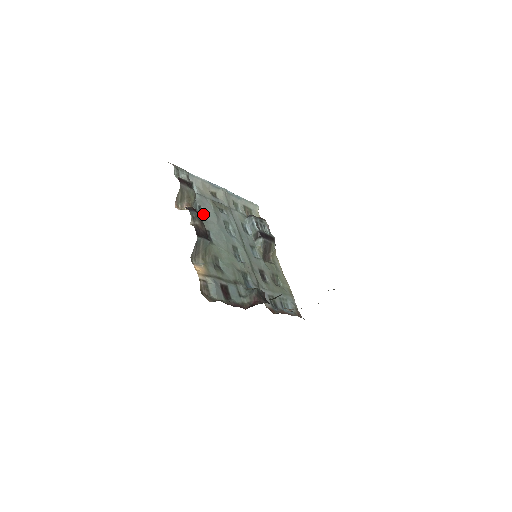
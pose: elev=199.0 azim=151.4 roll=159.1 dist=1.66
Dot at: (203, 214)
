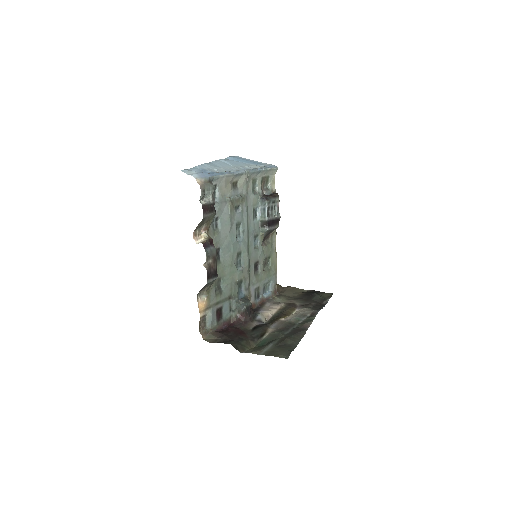
Dot at: (218, 226)
